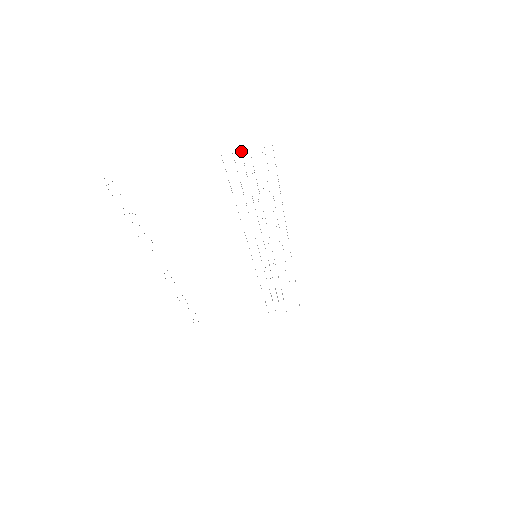
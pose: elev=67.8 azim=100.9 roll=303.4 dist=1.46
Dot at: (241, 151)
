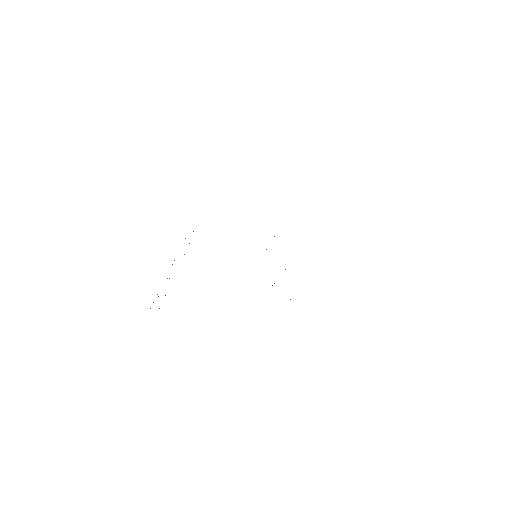
Dot at: occluded
